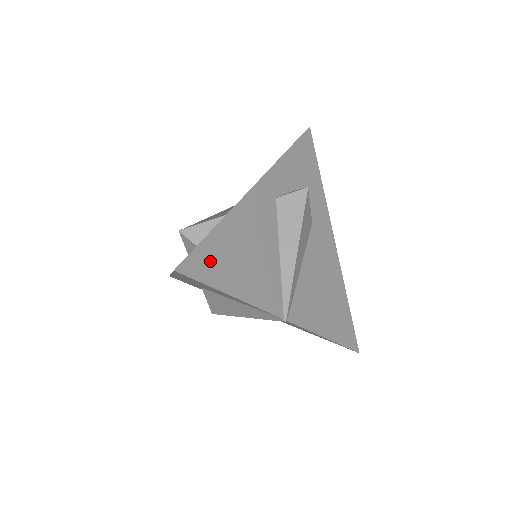
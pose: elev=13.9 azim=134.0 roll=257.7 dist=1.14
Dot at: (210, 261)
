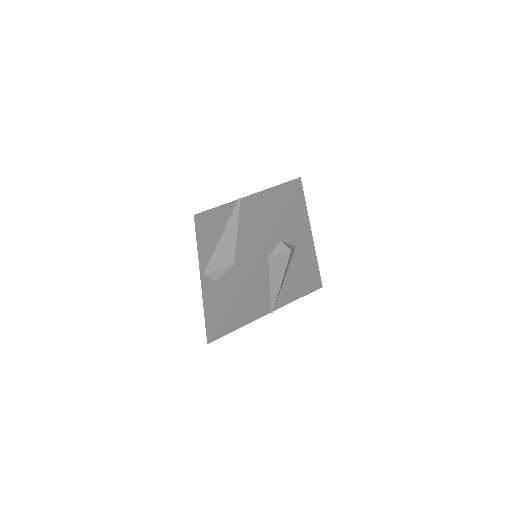
Dot at: (226, 325)
